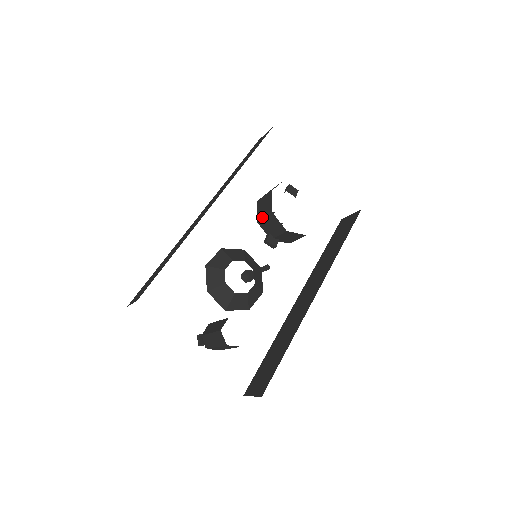
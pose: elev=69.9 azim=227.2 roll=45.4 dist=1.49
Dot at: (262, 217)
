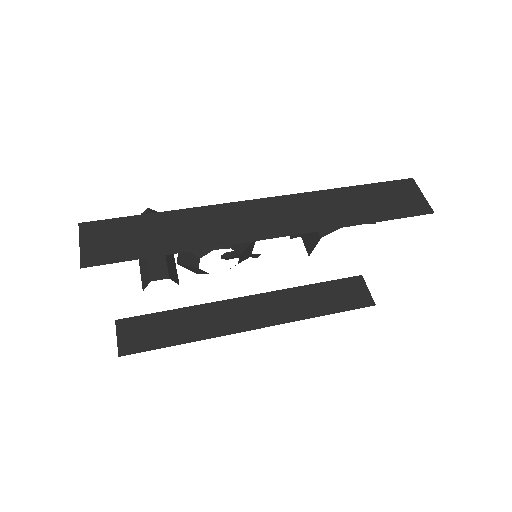
Dot at: occluded
